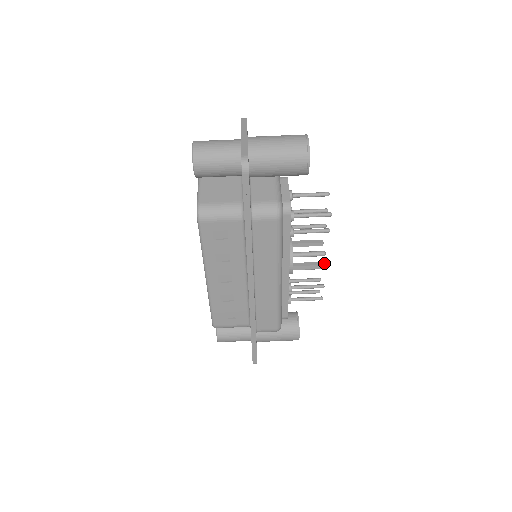
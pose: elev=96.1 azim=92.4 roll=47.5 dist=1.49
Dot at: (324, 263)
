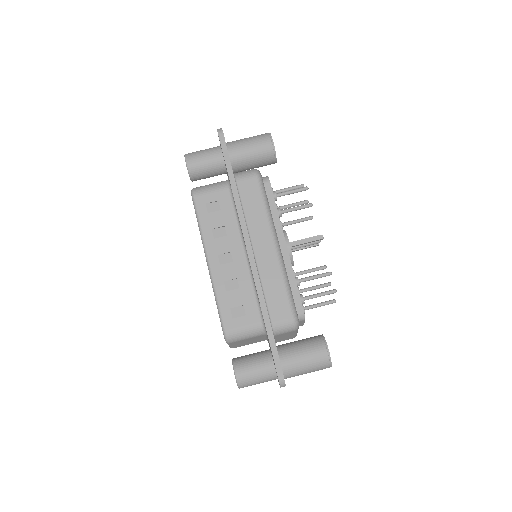
Dot at: (318, 235)
